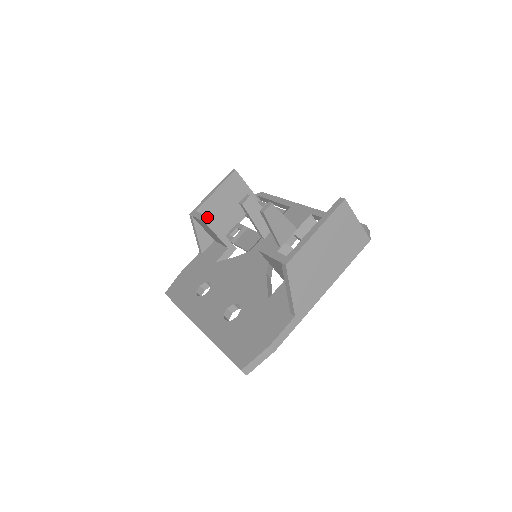
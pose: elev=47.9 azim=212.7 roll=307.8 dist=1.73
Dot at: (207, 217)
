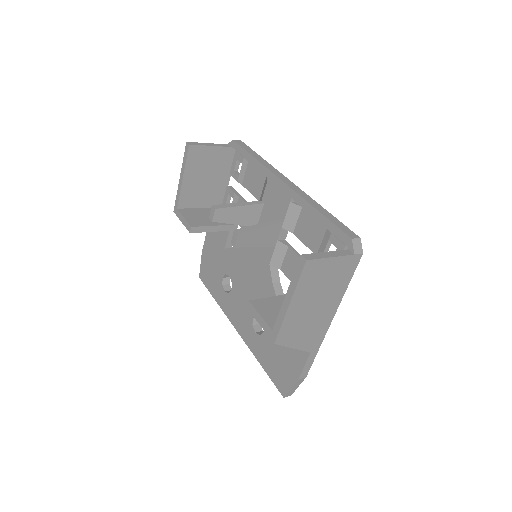
Dot at: (189, 226)
